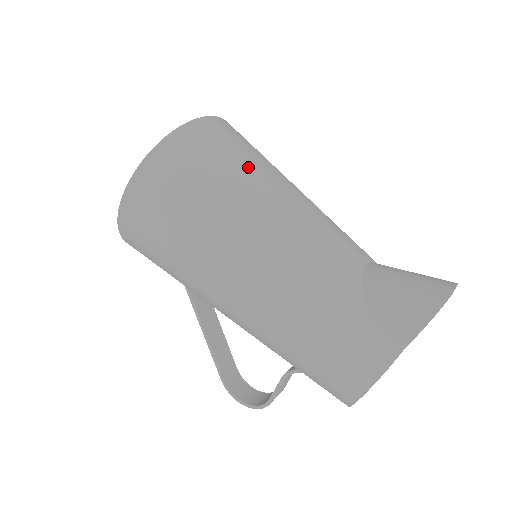
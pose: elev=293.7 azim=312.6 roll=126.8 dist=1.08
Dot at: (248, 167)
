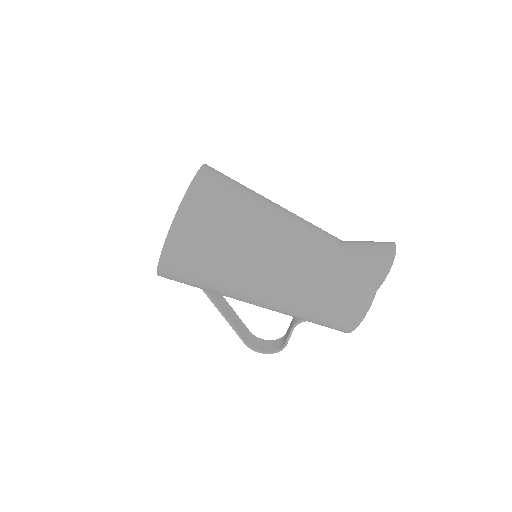
Dot at: (245, 203)
